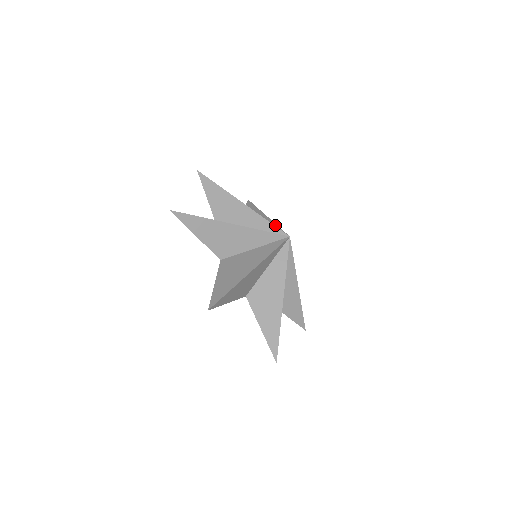
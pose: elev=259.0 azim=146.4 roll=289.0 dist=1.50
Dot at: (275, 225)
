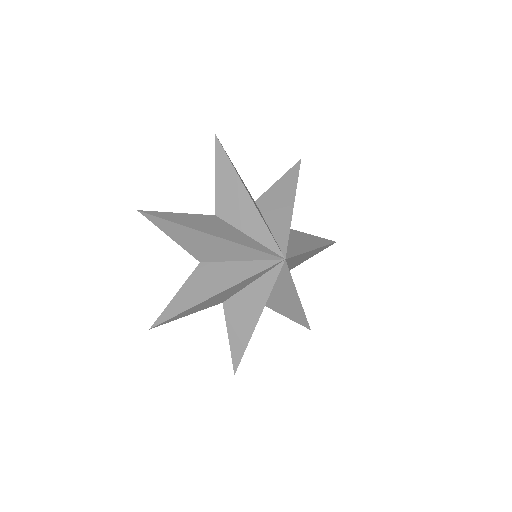
Dot at: (288, 228)
